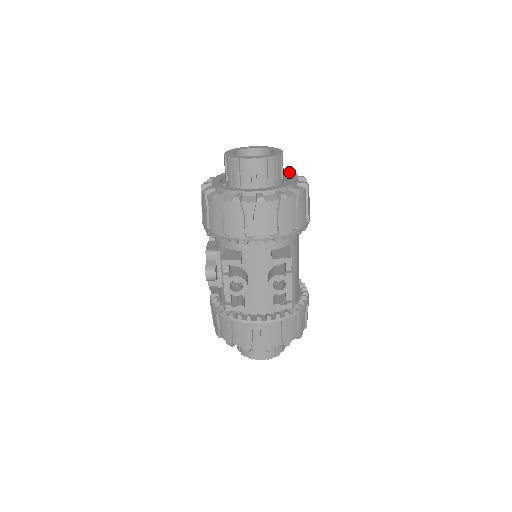
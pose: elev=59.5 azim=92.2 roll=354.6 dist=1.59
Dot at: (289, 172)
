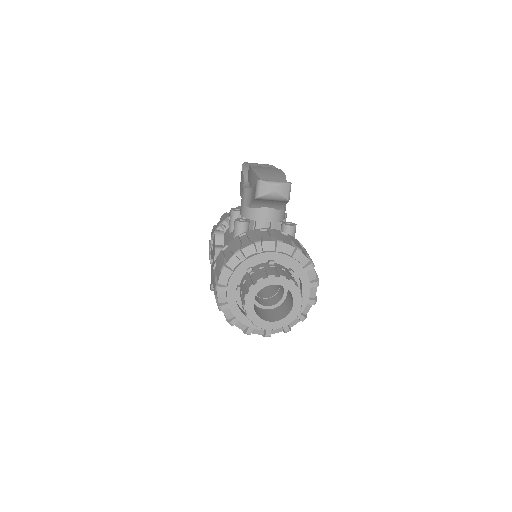
Dot at: (306, 276)
